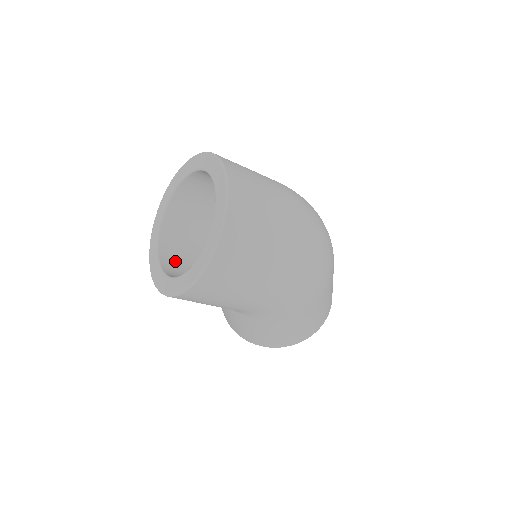
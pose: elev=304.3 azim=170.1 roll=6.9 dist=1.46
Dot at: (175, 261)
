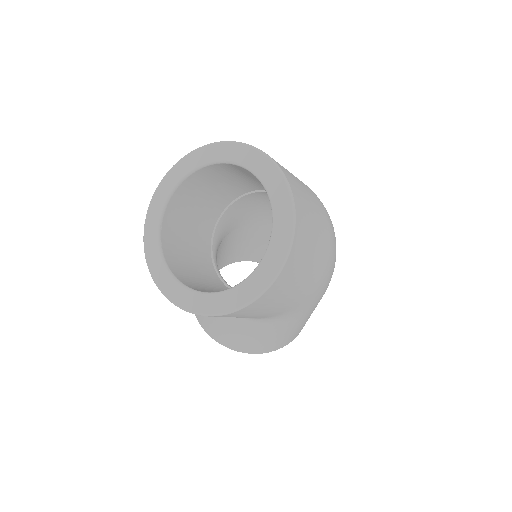
Dot at: (186, 276)
